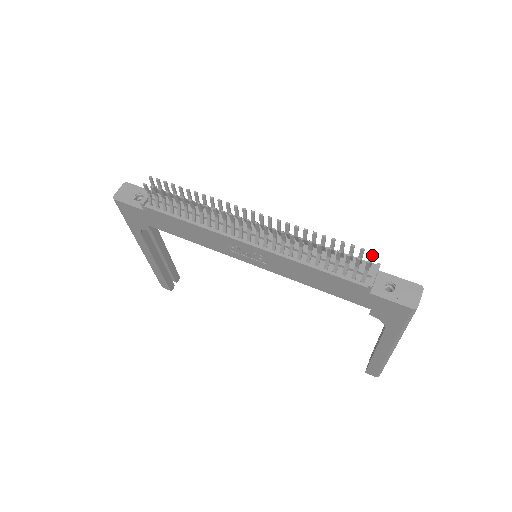
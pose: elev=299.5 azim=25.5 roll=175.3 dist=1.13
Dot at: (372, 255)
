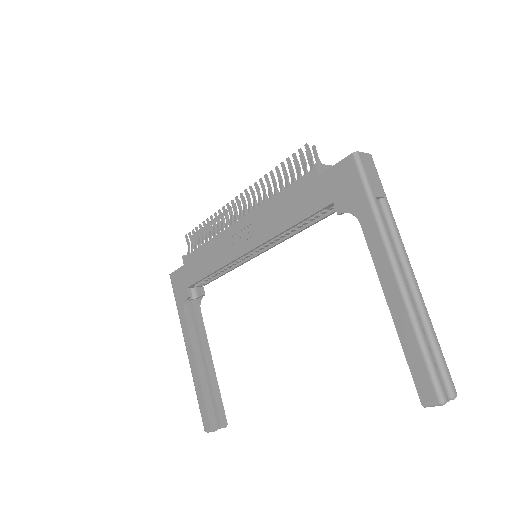
Dot at: (314, 149)
